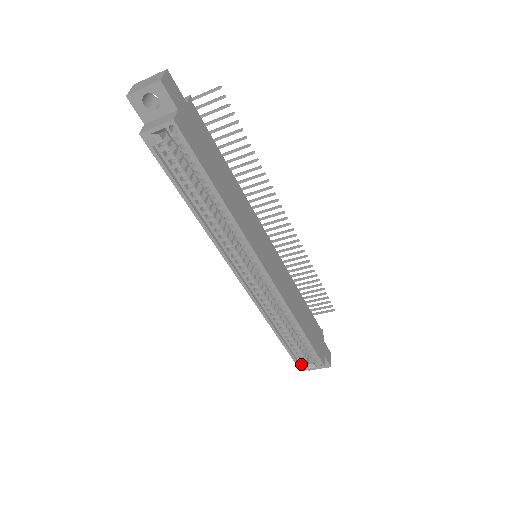
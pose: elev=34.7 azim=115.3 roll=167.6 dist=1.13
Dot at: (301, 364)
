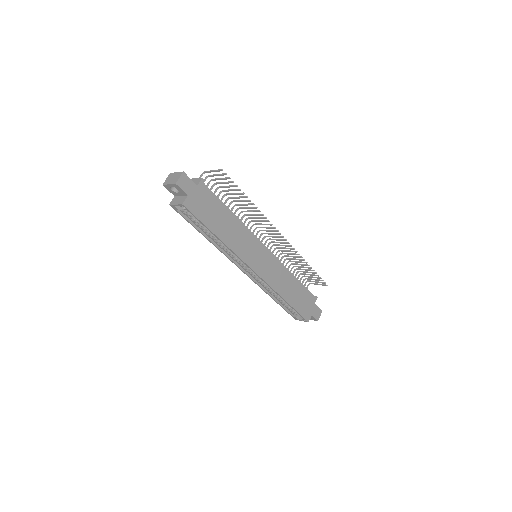
Dot at: (294, 316)
